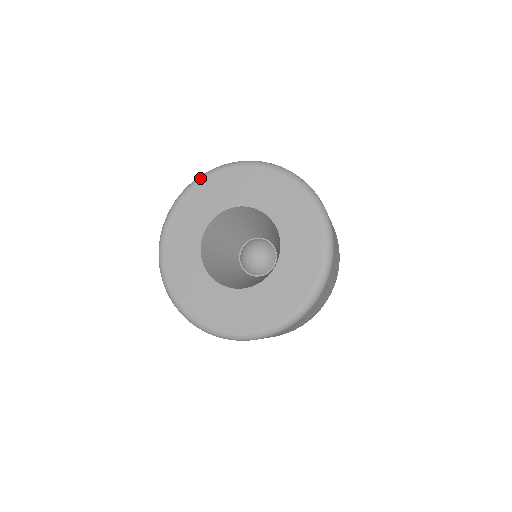
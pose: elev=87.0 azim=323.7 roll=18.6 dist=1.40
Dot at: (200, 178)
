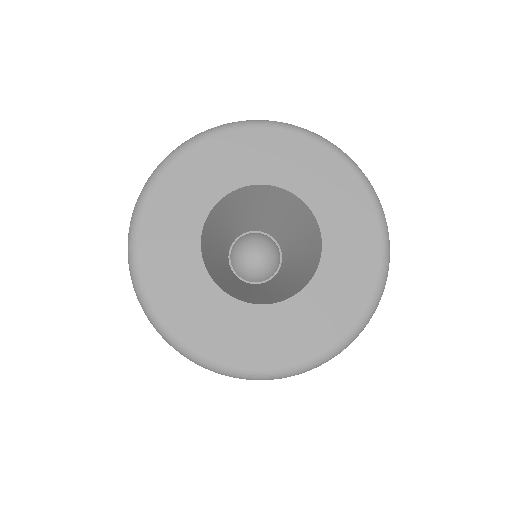
Dot at: (232, 125)
